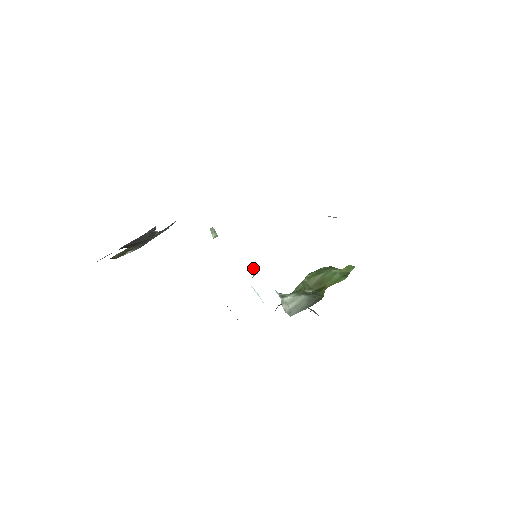
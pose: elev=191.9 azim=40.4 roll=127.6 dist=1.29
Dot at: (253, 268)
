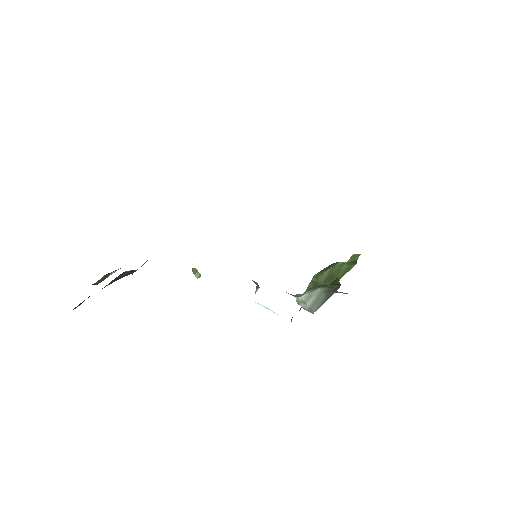
Dot at: occluded
